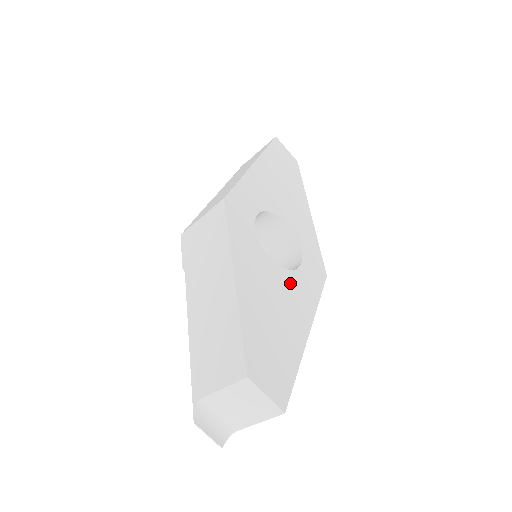
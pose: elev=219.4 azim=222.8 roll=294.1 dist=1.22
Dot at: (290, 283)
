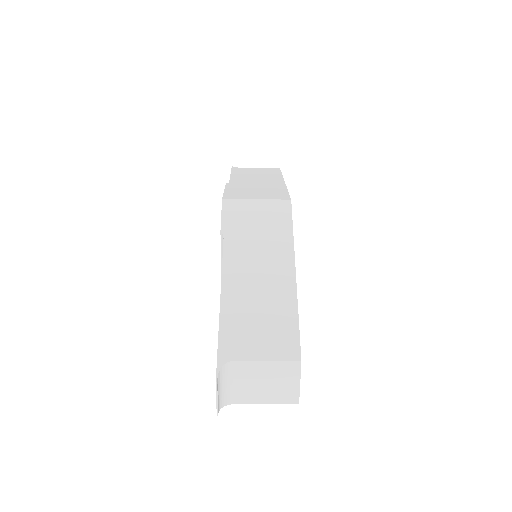
Dot at: occluded
